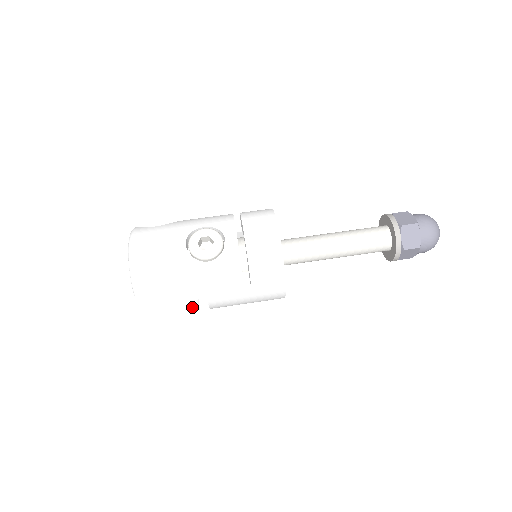
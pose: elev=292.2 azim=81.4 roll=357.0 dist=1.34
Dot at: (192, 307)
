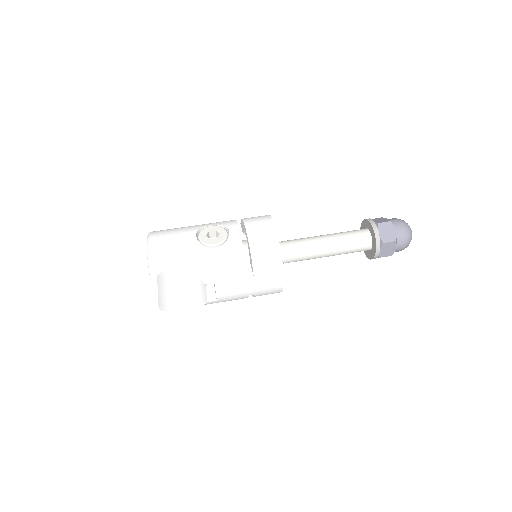
Dot at: (200, 303)
